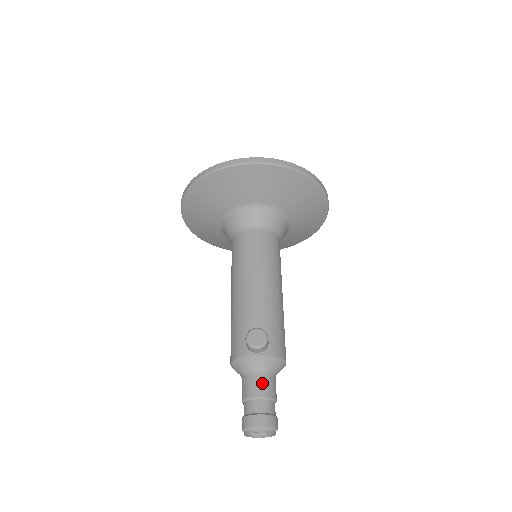
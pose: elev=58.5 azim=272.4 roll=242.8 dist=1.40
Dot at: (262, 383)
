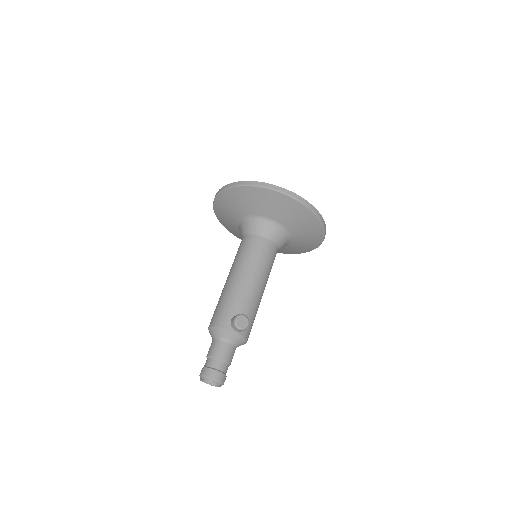
Dot at: (229, 351)
